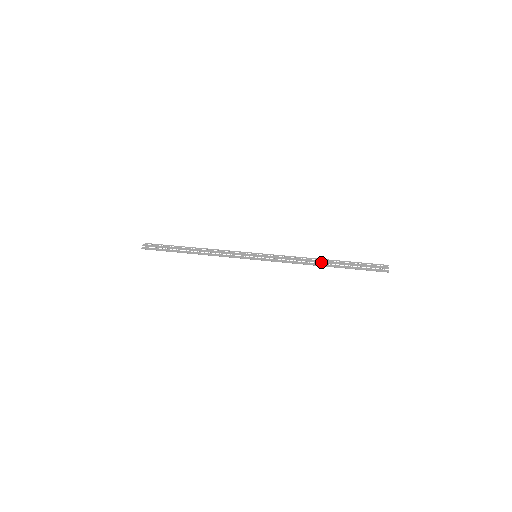
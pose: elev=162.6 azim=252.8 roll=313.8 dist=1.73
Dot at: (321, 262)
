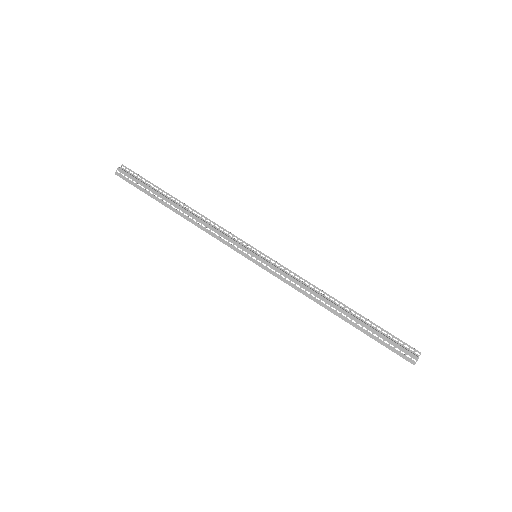
Dot at: (335, 307)
